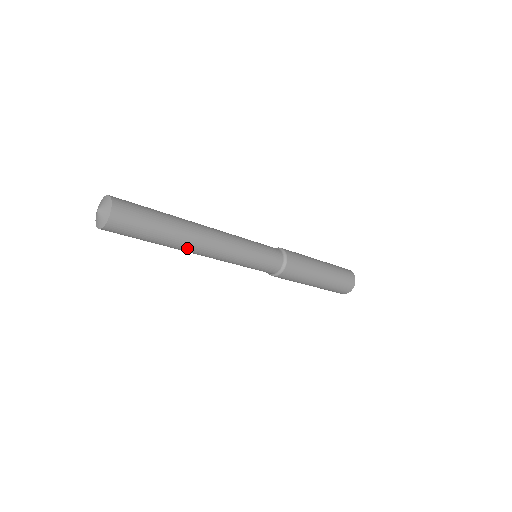
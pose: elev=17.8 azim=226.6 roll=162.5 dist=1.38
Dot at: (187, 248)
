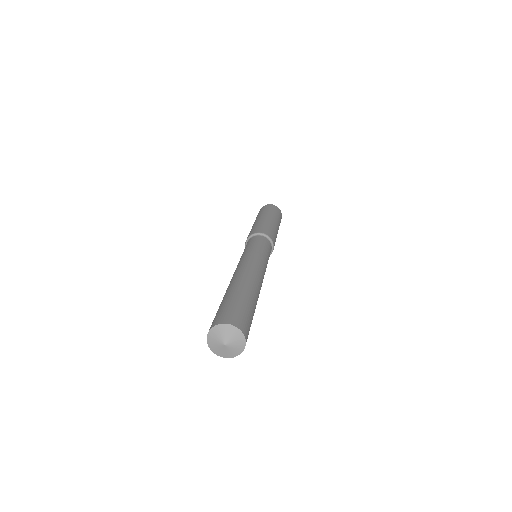
Dot at: occluded
